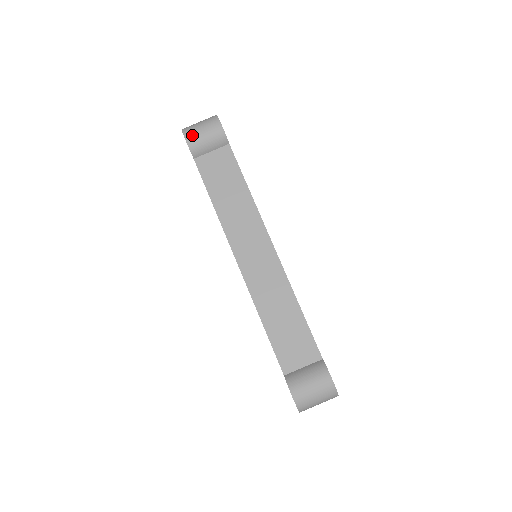
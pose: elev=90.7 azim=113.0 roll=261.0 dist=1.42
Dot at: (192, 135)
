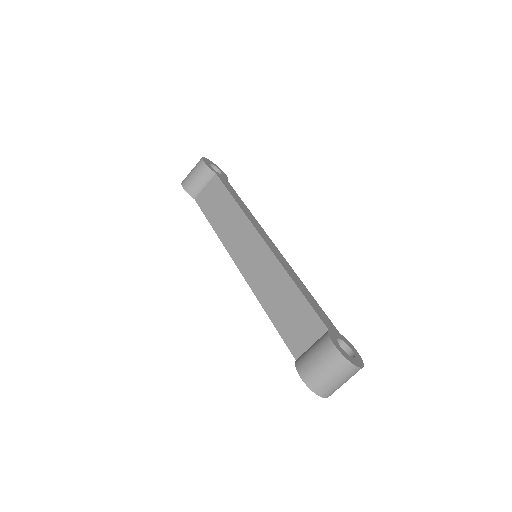
Dot at: (186, 181)
